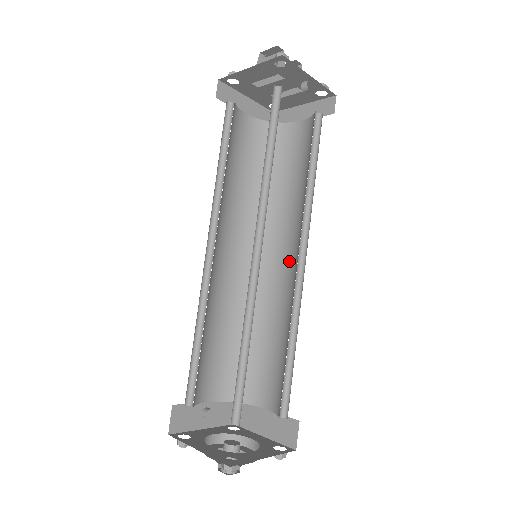
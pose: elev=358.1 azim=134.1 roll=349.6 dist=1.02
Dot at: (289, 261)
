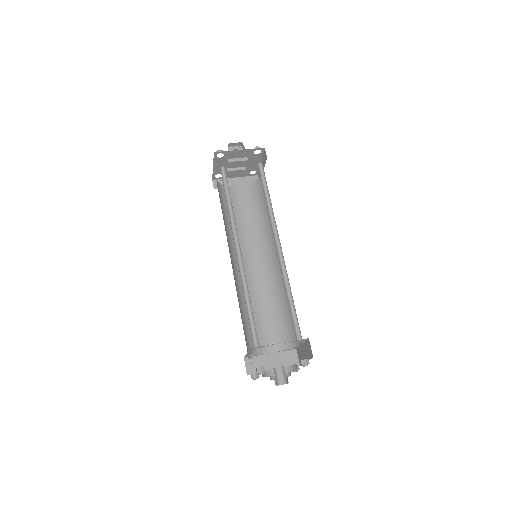
Dot at: (258, 263)
